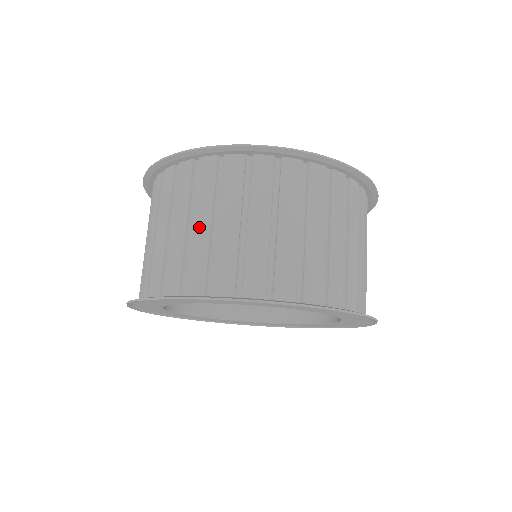
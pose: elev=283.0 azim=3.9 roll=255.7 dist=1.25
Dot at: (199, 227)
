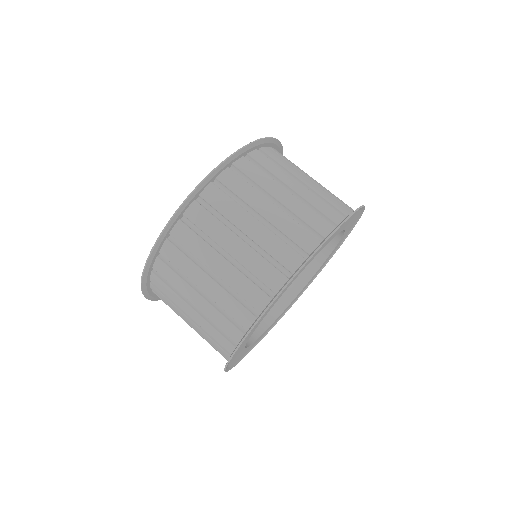
Dot at: (207, 287)
